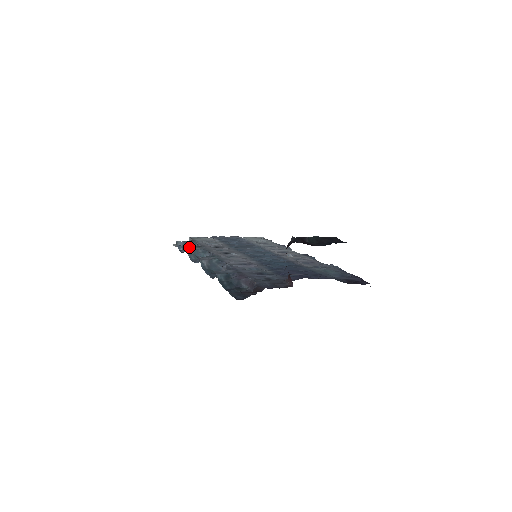
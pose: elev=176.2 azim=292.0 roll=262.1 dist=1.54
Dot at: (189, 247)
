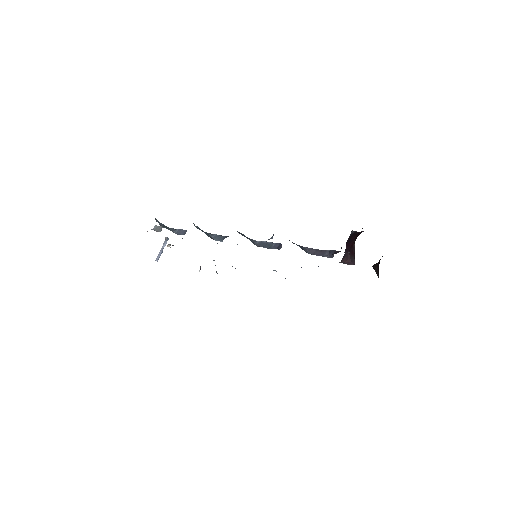
Dot at: occluded
